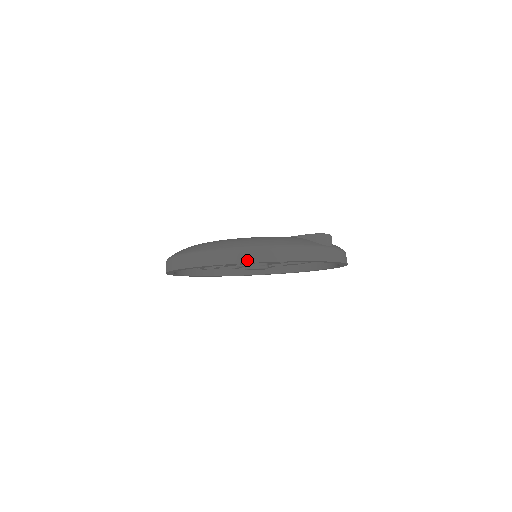
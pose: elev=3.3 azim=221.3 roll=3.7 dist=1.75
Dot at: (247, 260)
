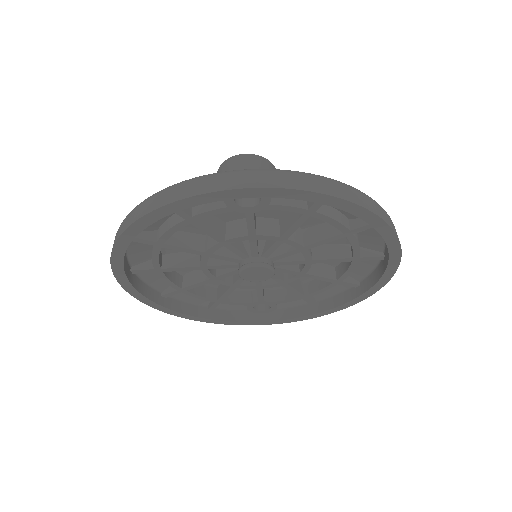
Dot at: (119, 235)
